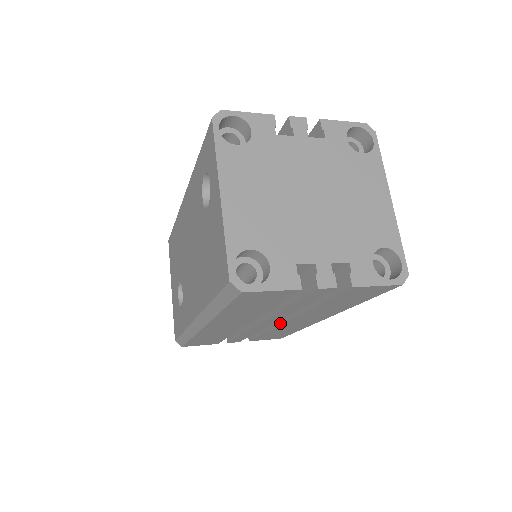
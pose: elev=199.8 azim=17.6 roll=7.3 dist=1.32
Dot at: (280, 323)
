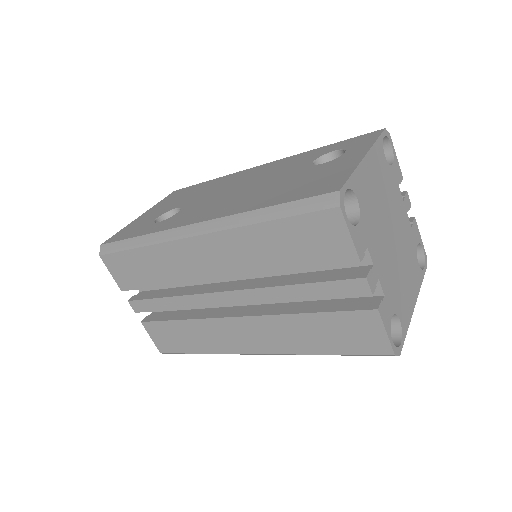
Dot at: (223, 316)
